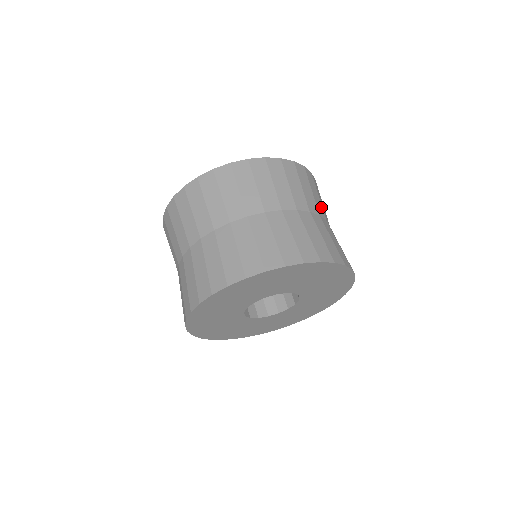
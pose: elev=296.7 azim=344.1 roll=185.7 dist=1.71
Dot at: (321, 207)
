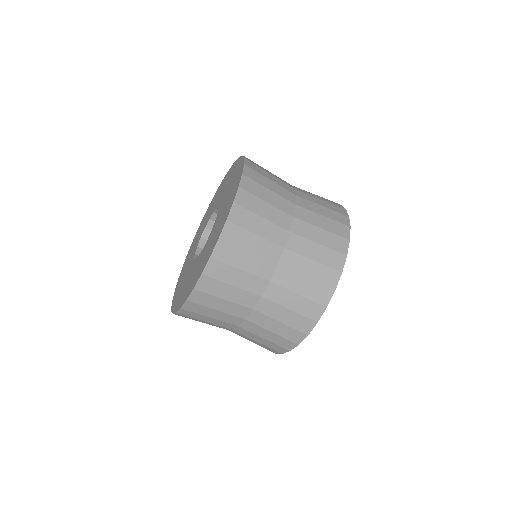
Dot at: (275, 228)
